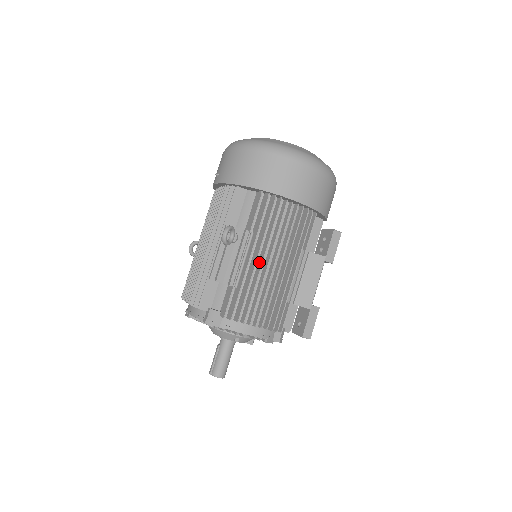
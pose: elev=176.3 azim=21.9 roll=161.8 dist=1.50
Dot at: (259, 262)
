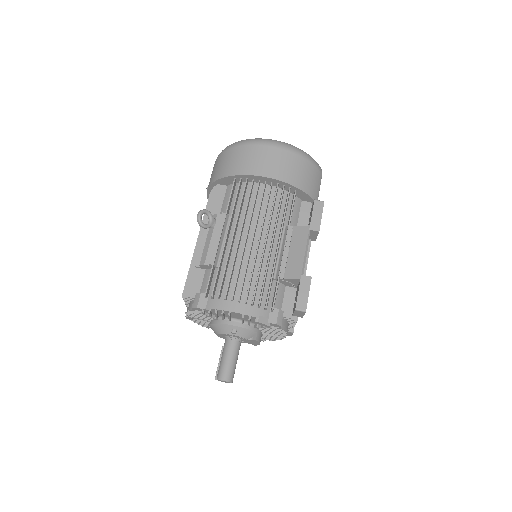
Dot at: (238, 239)
